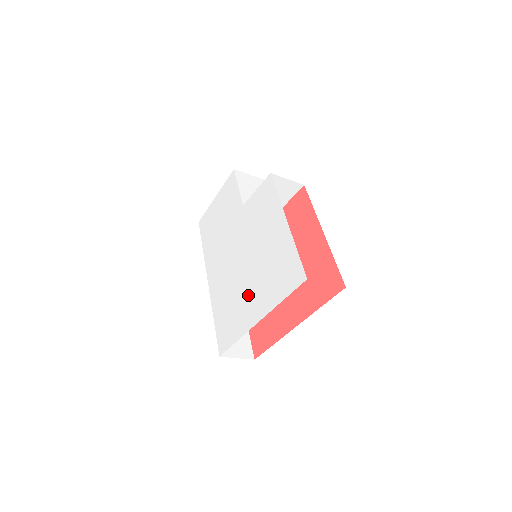
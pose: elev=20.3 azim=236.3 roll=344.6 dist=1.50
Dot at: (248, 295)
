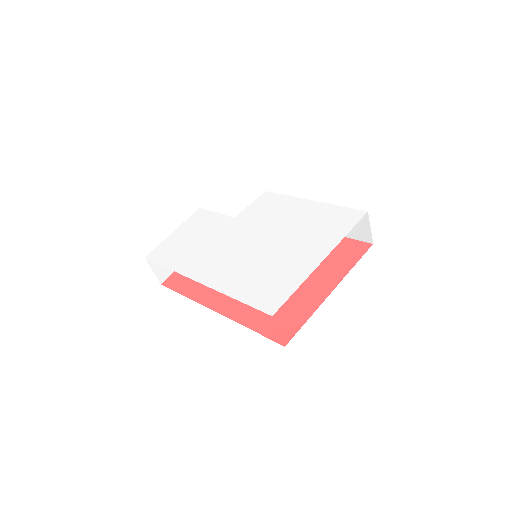
Dot at: (291, 254)
